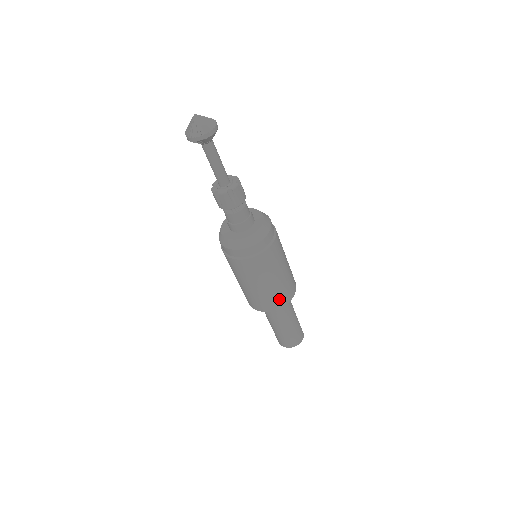
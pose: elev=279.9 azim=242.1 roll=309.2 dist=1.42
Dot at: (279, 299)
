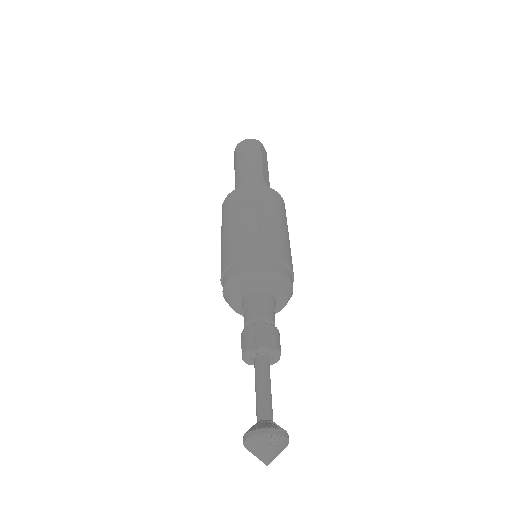
Dot at: occluded
